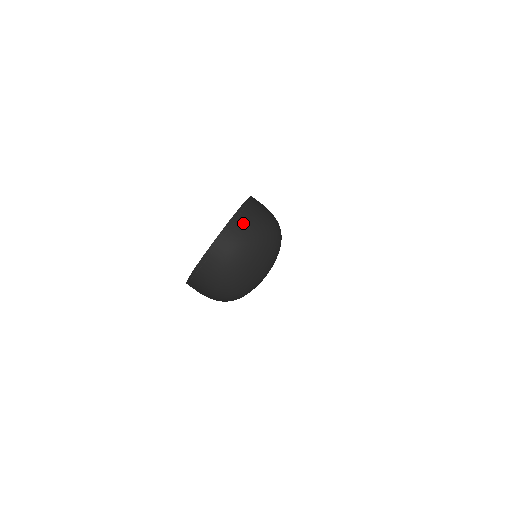
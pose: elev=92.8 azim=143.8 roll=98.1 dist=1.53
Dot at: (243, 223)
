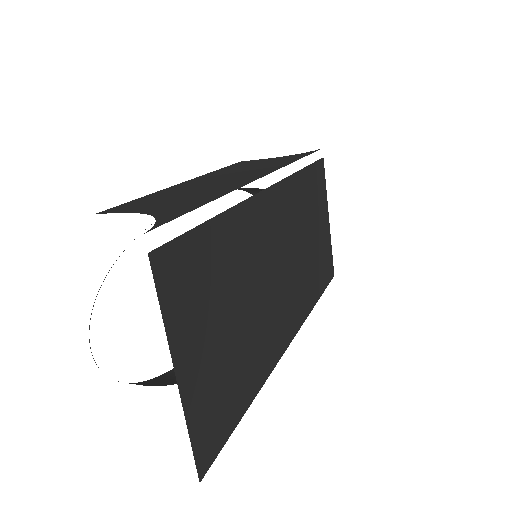
Dot at: occluded
